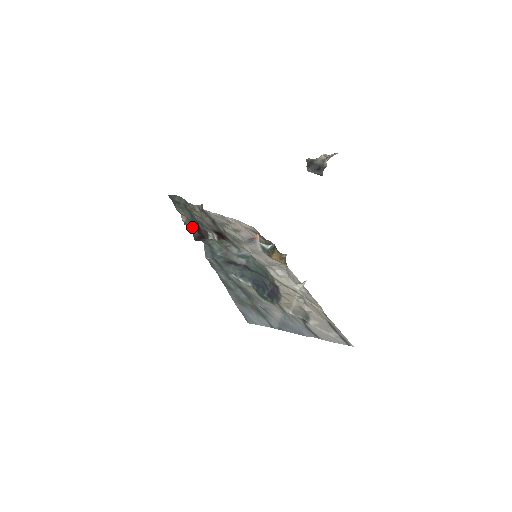
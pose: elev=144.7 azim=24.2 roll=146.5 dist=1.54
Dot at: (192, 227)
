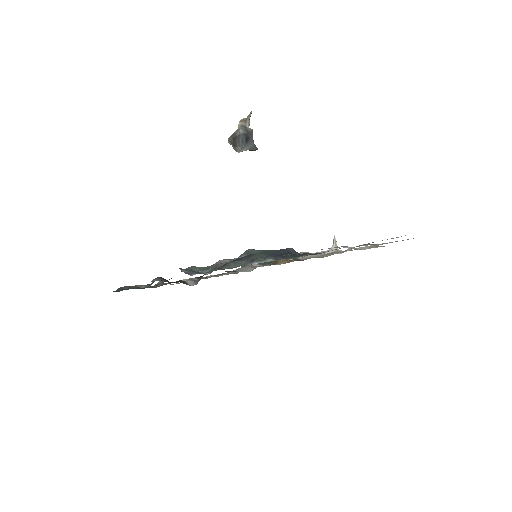
Dot at: (155, 279)
